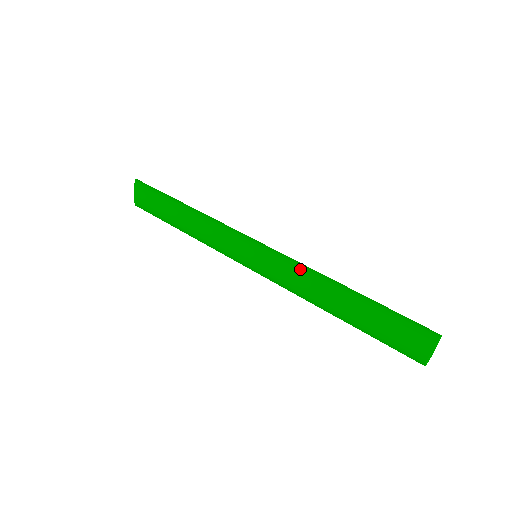
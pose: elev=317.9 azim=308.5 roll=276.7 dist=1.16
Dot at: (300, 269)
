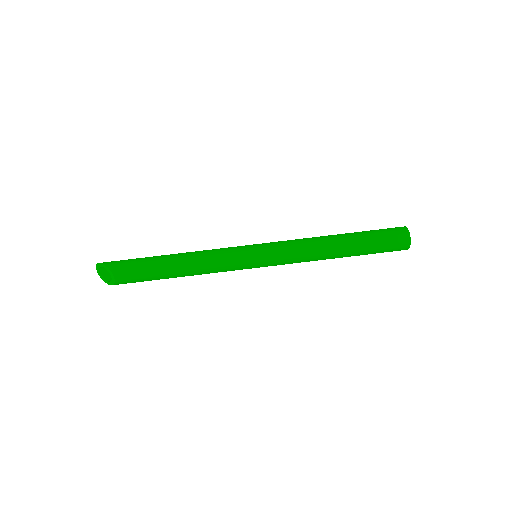
Dot at: (299, 241)
